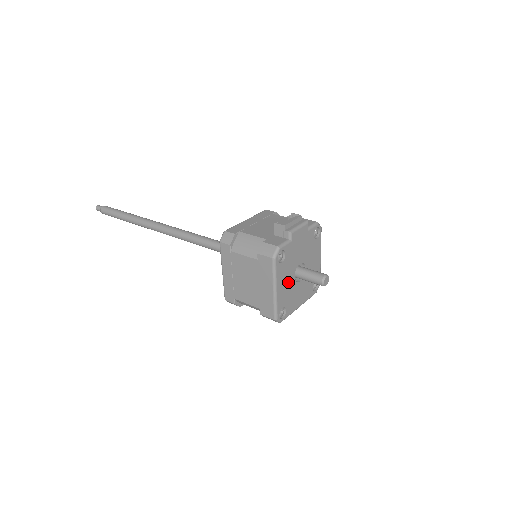
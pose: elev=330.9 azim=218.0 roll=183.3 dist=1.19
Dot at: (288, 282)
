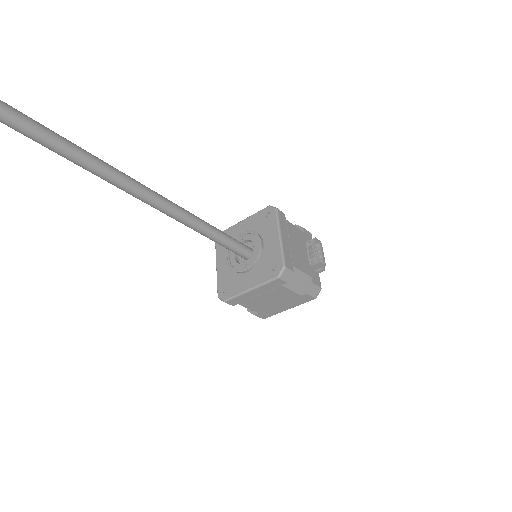
Dot at: occluded
